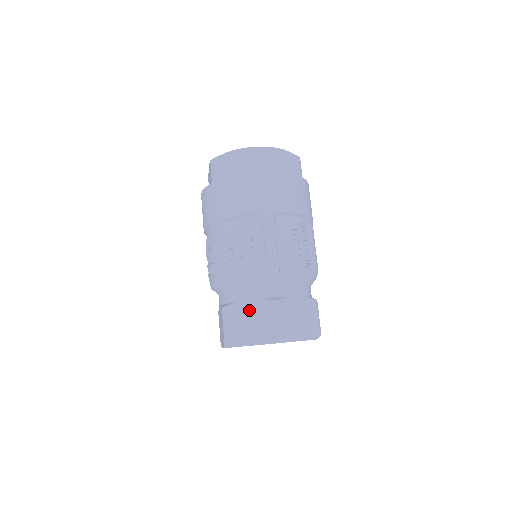
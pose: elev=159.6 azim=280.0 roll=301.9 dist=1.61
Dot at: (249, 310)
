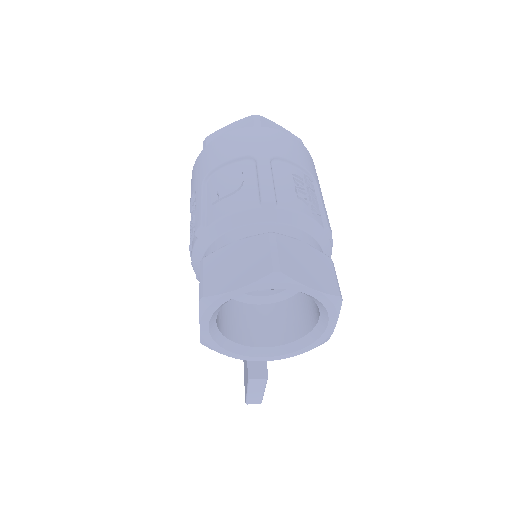
Dot at: (235, 251)
